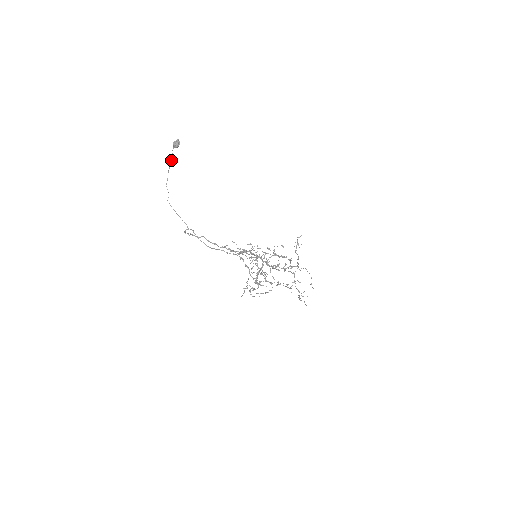
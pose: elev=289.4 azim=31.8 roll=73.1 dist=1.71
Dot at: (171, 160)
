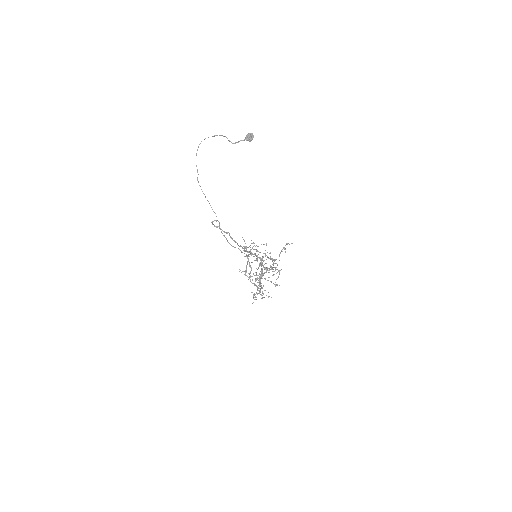
Dot at: (214, 136)
